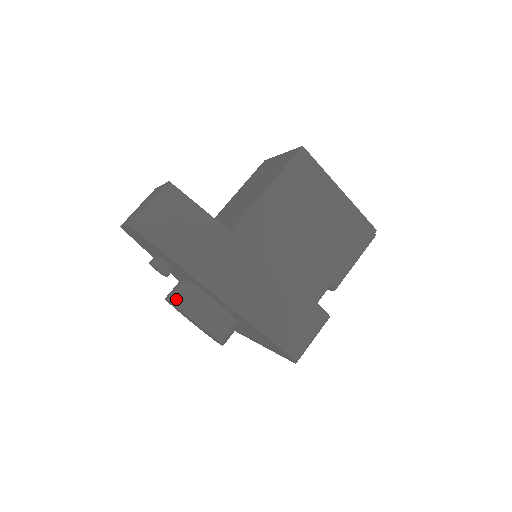
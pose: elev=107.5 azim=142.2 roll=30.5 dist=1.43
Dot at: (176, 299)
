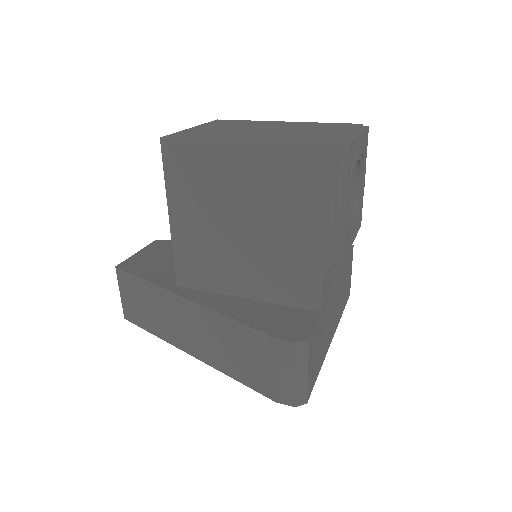
Dot at: occluded
